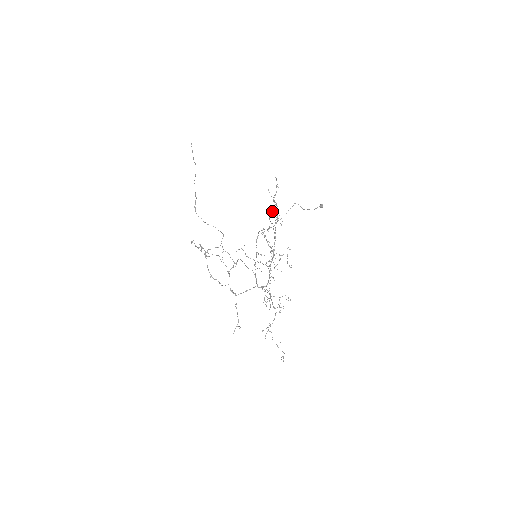
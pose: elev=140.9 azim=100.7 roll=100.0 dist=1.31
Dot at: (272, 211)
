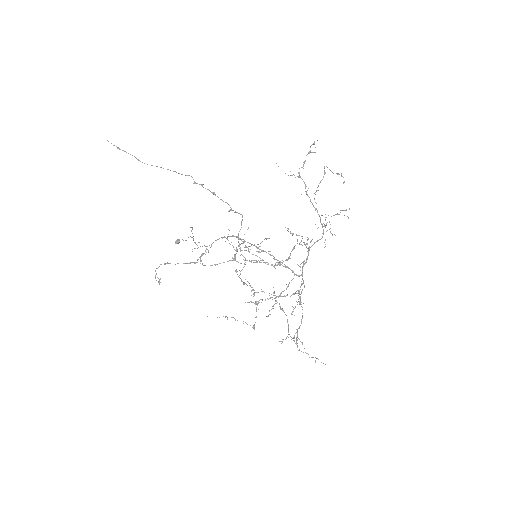
Dot at: occluded
